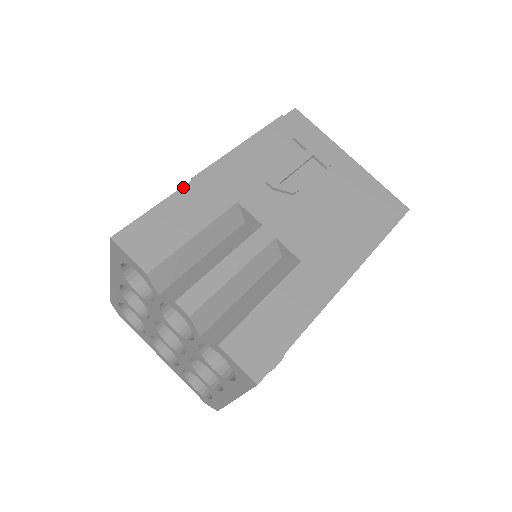
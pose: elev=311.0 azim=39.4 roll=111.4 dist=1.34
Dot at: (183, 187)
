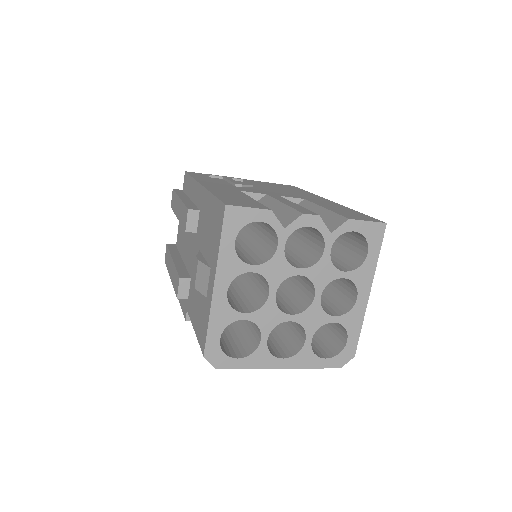
Dot at: (208, 190)
